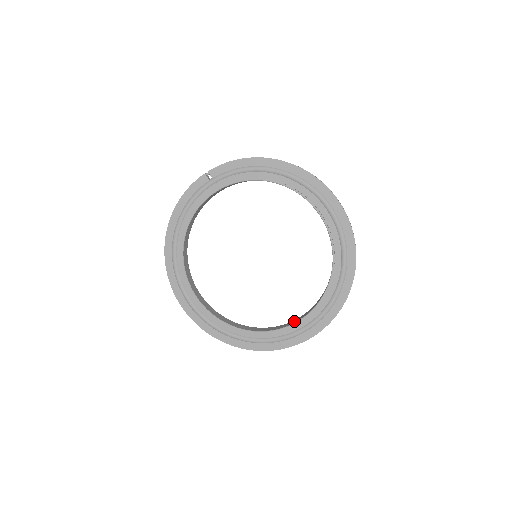
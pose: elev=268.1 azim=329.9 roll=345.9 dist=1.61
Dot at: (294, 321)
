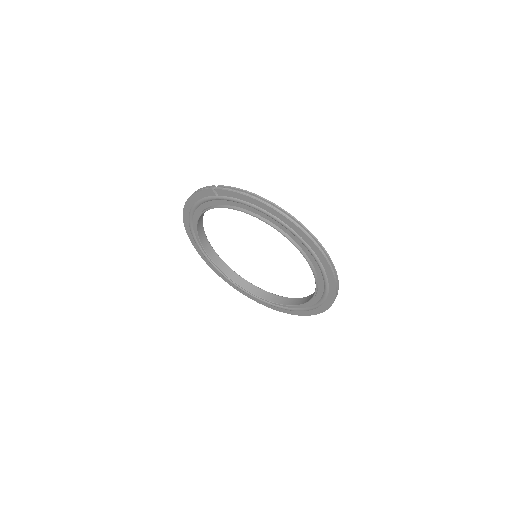
Dot at: (282, 300)
